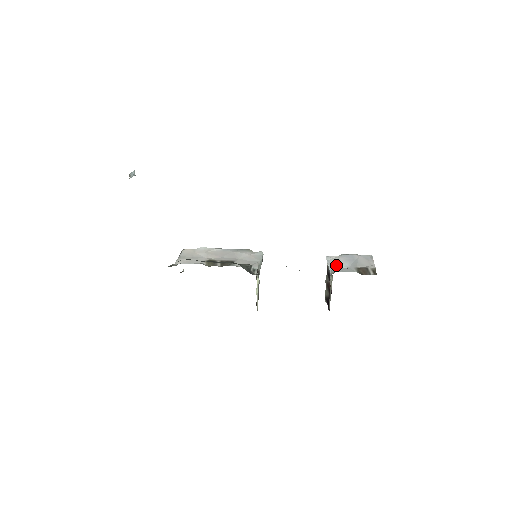
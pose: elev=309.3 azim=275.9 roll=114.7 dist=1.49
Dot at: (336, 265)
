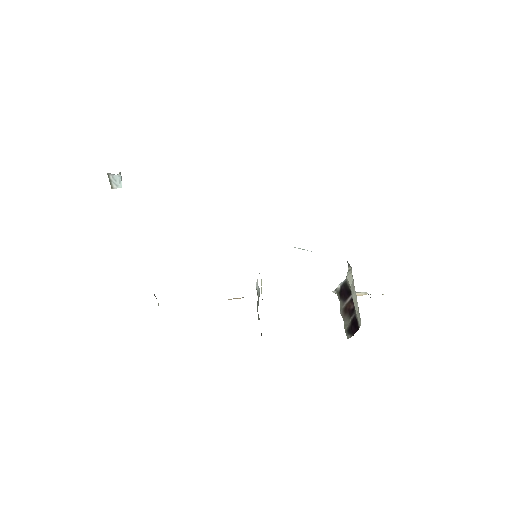
Dot at: occluded
